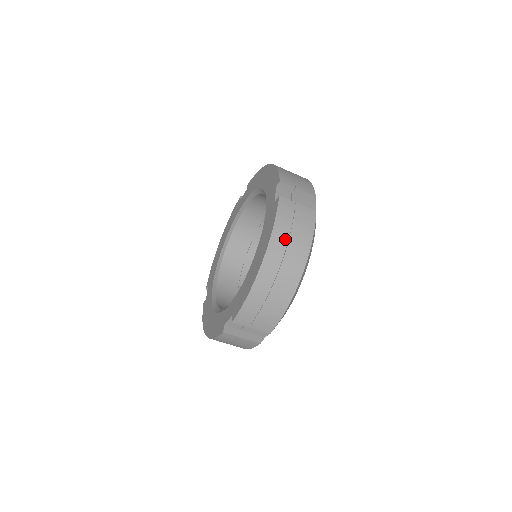
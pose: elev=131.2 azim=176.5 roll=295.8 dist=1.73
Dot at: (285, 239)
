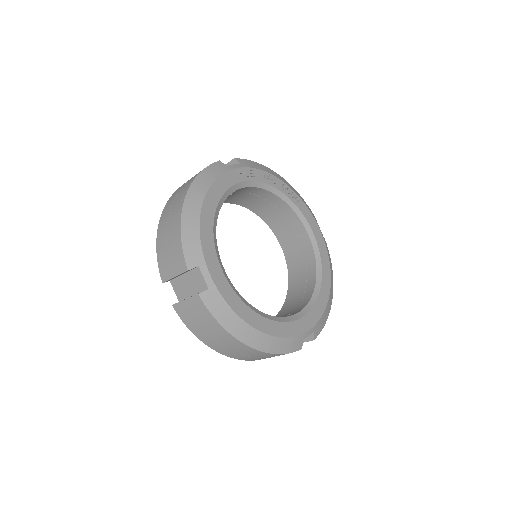
Dot at: (180, 189)
